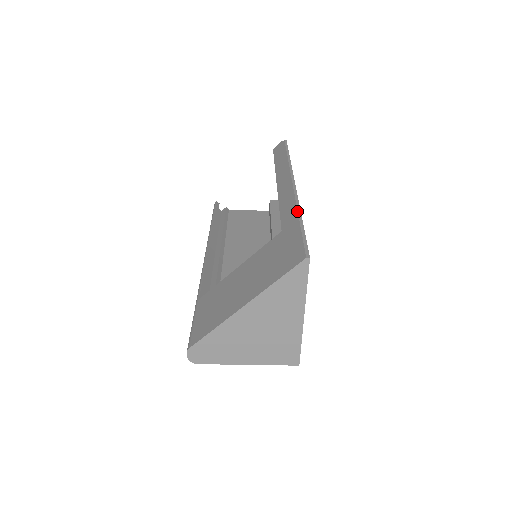
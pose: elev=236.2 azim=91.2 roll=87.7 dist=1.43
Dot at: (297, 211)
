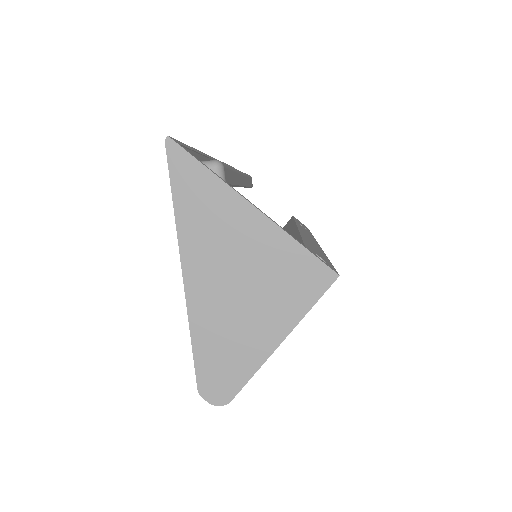
Dot at: occluded
